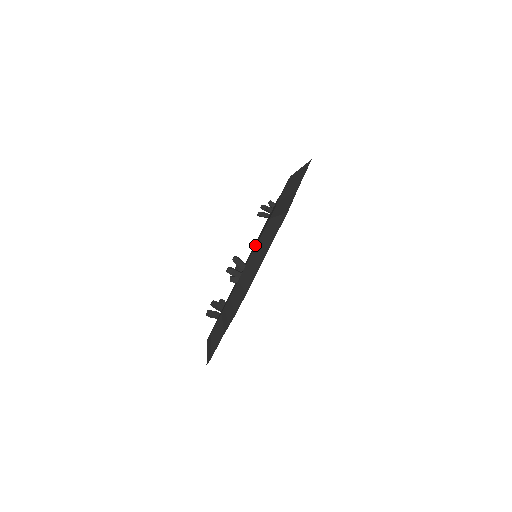
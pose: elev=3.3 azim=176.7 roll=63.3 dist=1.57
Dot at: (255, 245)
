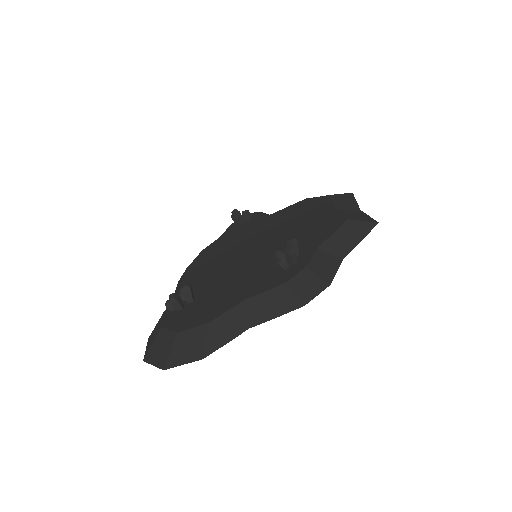
Dot at: occluded
